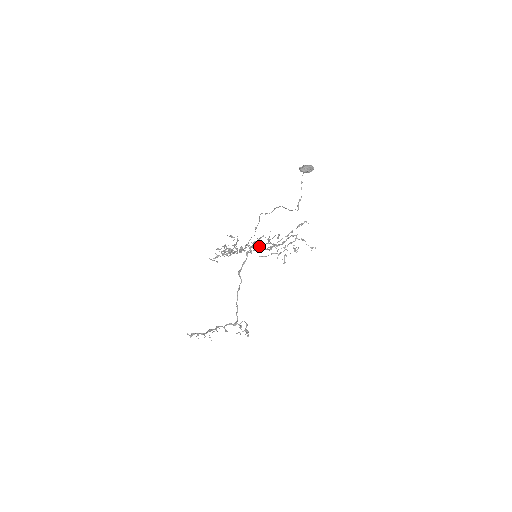
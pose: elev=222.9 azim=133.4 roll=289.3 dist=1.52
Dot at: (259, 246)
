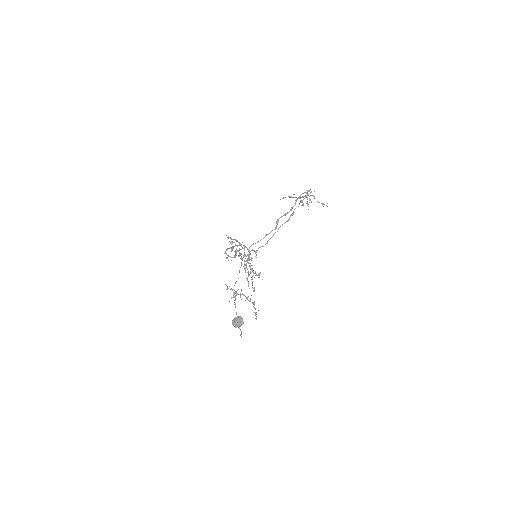
Dot at: occluded
